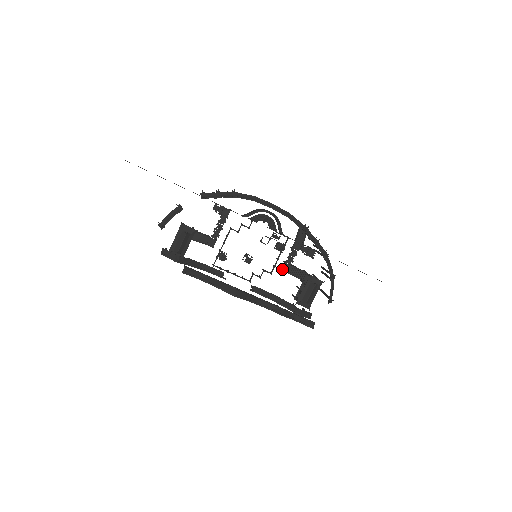
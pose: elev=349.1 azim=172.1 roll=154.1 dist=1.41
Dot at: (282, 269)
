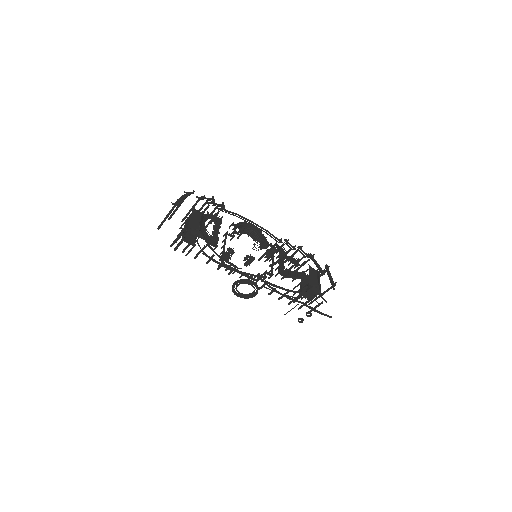
Dot at: (279, 273)
